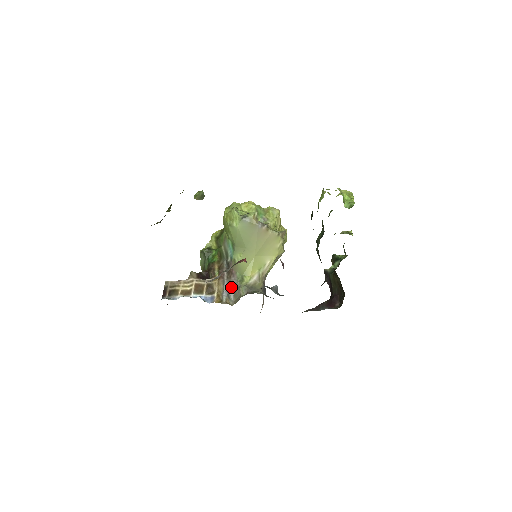
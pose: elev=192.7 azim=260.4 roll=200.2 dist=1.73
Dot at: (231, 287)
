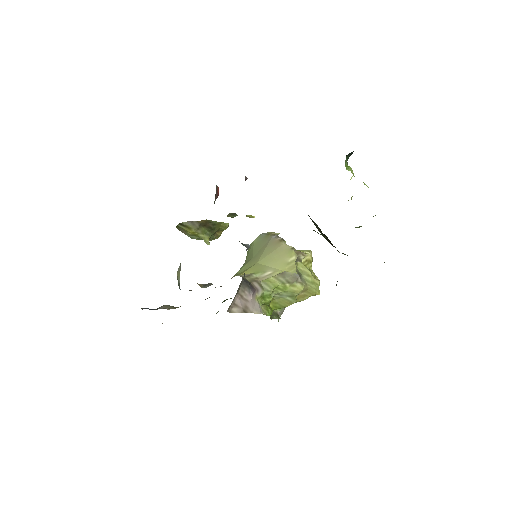
Dot at: occluded
